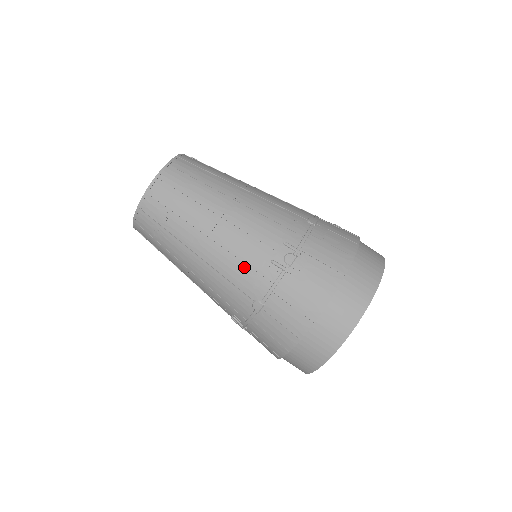
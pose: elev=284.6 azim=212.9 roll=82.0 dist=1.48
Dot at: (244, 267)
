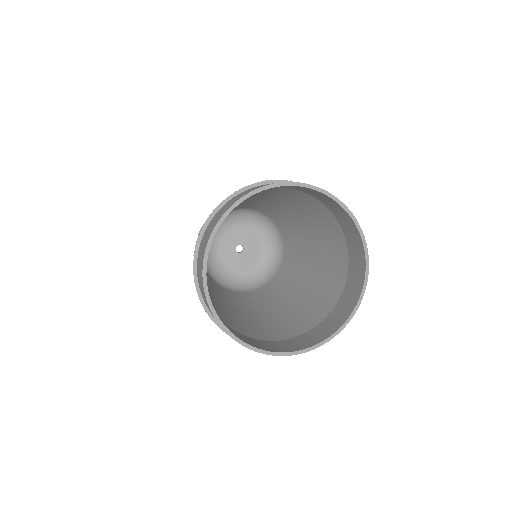
Dot at: occluded
